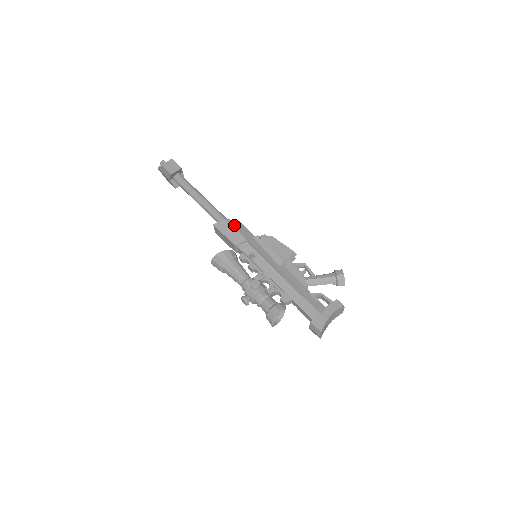
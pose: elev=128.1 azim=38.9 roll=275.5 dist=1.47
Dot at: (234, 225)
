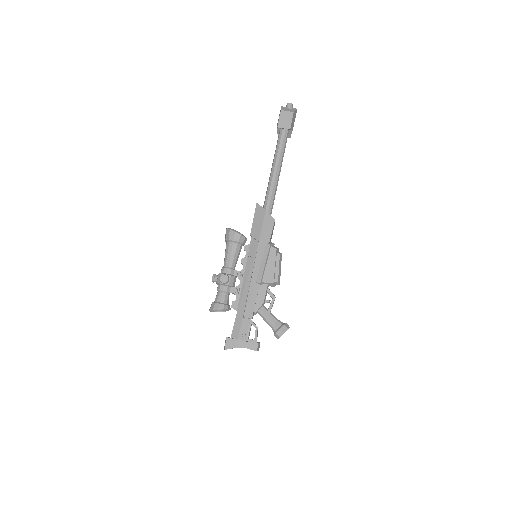
Dot at: (265, 220)
